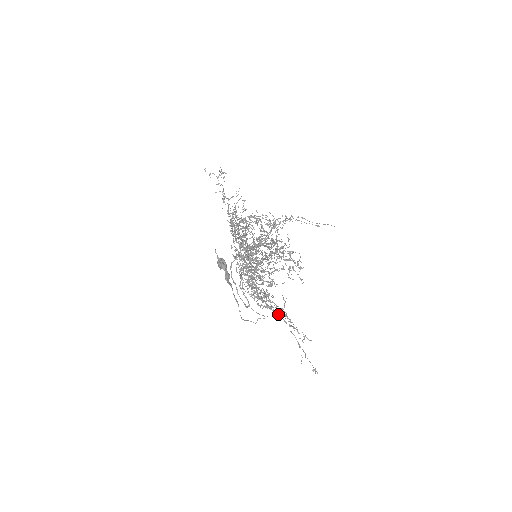
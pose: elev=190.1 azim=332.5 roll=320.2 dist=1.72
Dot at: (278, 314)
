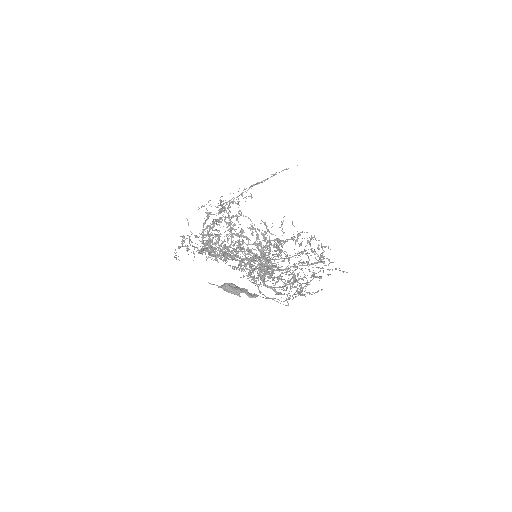
Dot at: (293, 267)
